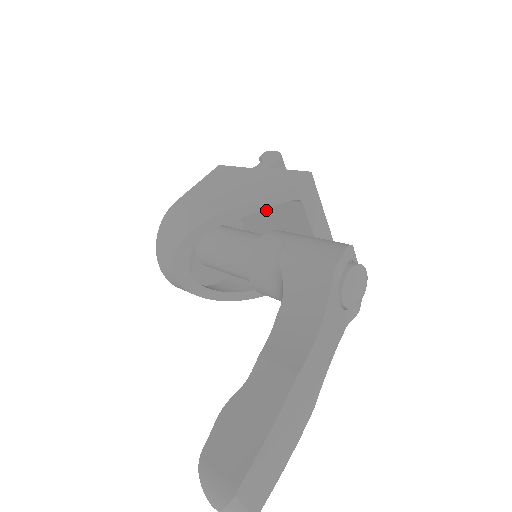
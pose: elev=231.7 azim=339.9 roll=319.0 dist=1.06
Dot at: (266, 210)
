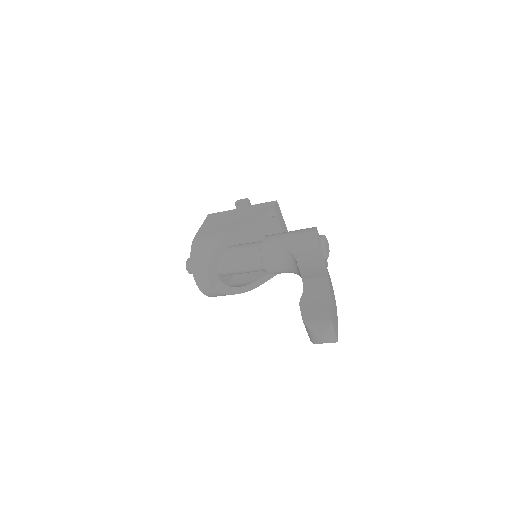
Dot at: (250, 231)
